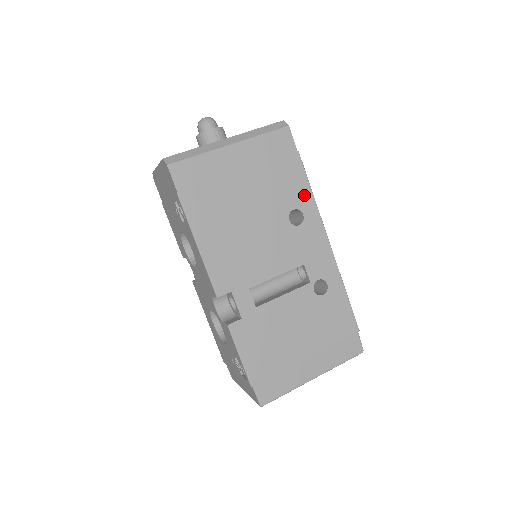
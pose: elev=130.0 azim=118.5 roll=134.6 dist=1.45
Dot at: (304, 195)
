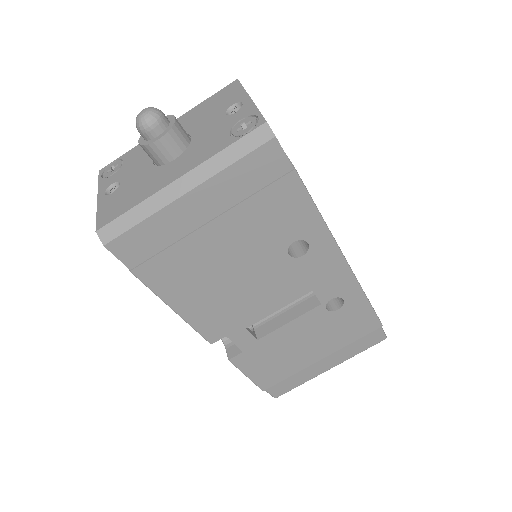
Dot at: (308, 221)
